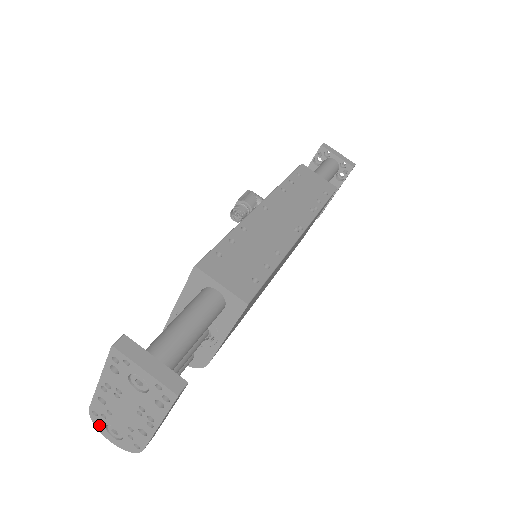
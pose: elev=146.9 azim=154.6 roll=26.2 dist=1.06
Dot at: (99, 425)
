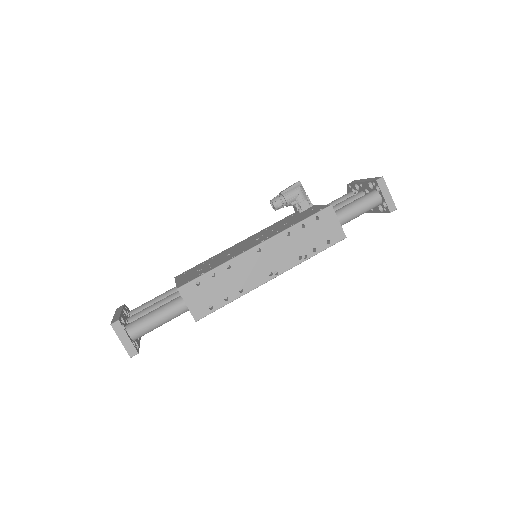
Dot at: occluded
